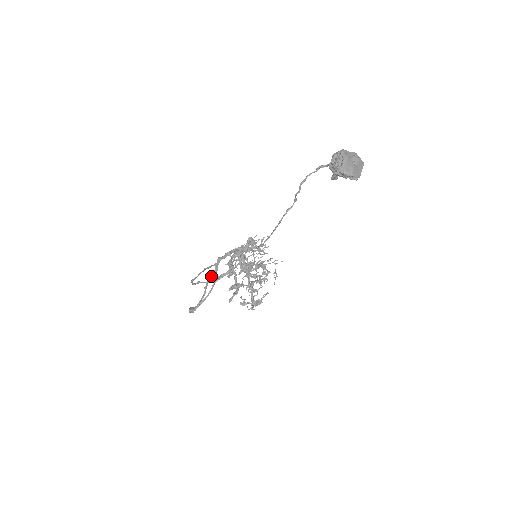
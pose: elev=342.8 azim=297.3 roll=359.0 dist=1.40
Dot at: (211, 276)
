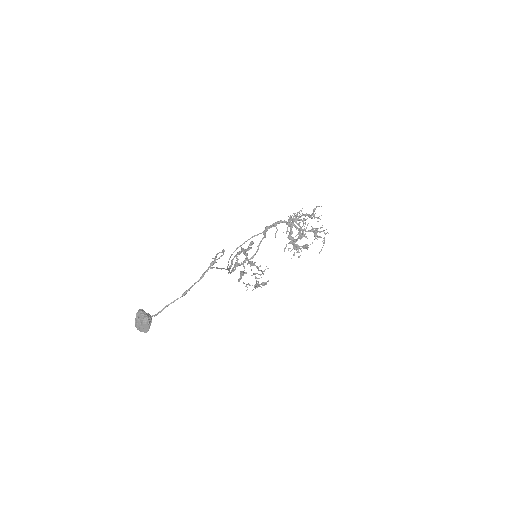
Dot at: (263, 238)
